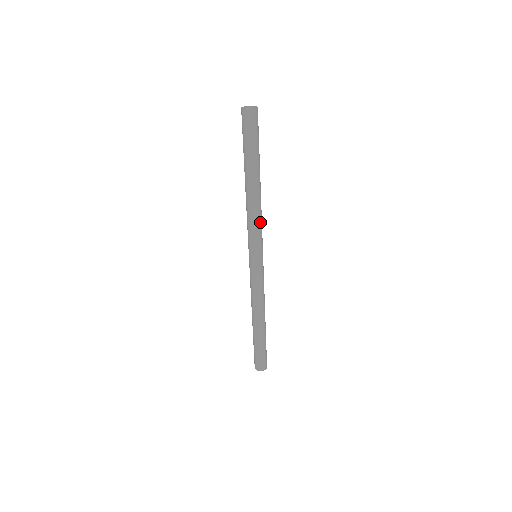
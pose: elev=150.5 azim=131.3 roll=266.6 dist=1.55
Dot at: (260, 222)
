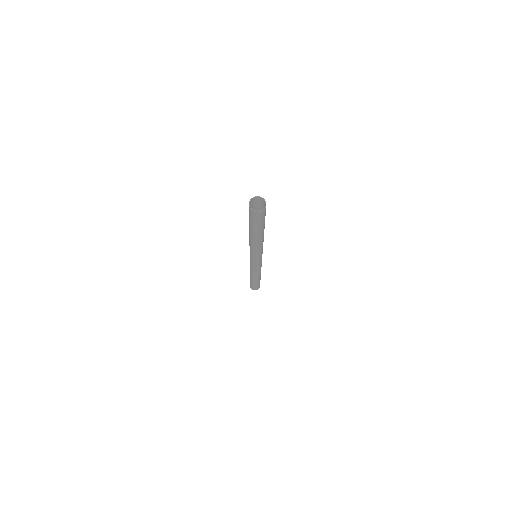
Dot at: (259, 251)
